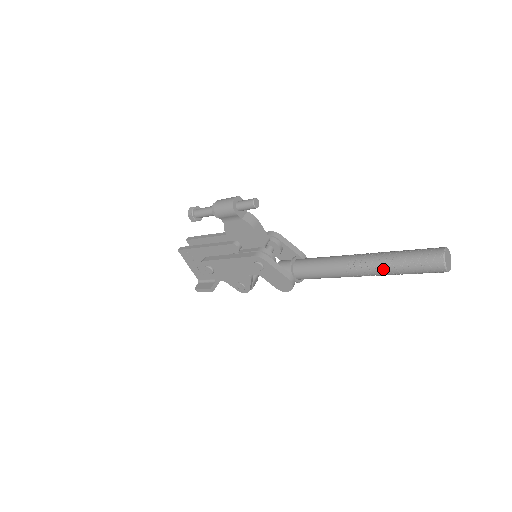
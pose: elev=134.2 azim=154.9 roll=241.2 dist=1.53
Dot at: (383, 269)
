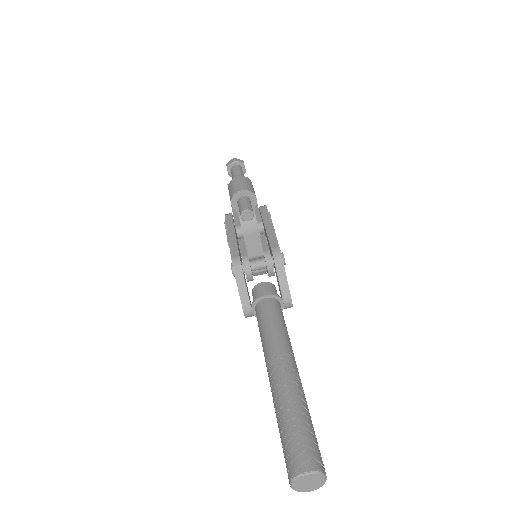
Dot at: (275, 404)
